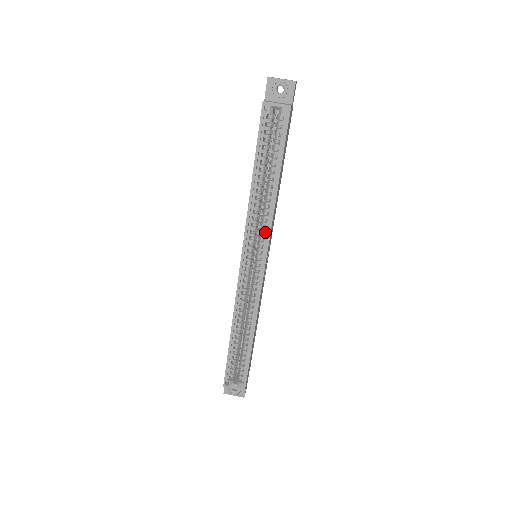
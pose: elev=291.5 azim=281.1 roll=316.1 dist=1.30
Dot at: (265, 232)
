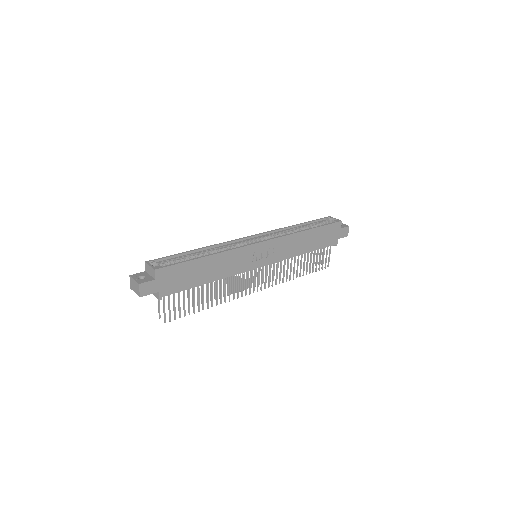
Dot at: occluded
